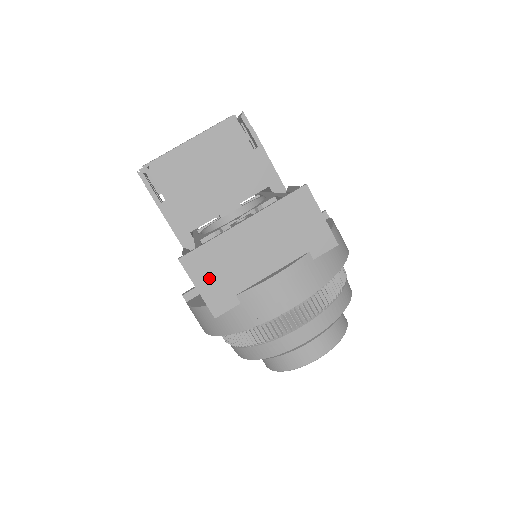
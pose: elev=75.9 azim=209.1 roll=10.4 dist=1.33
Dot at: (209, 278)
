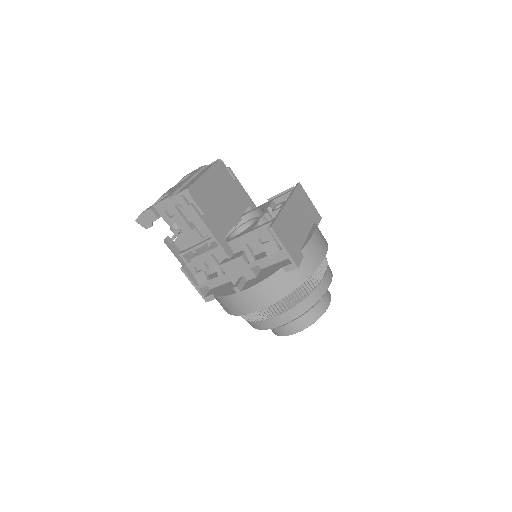
Dot at: (287, 240)
